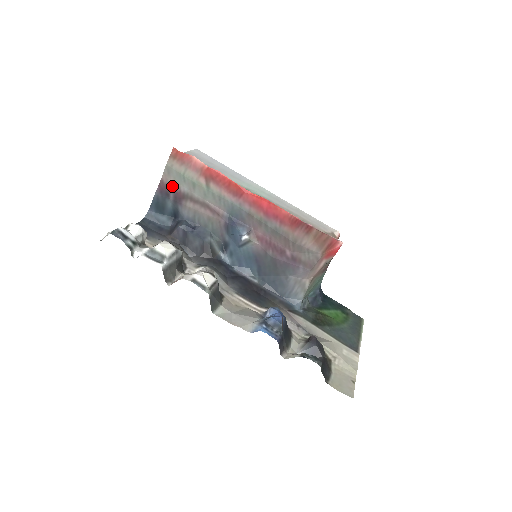
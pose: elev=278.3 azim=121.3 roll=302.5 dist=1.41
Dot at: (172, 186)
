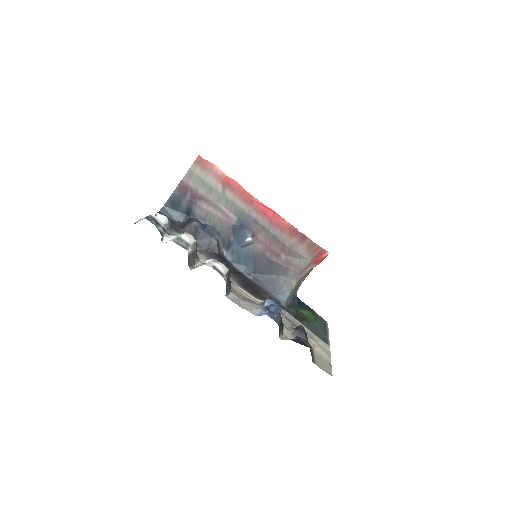
Dot at: (191, 187)
